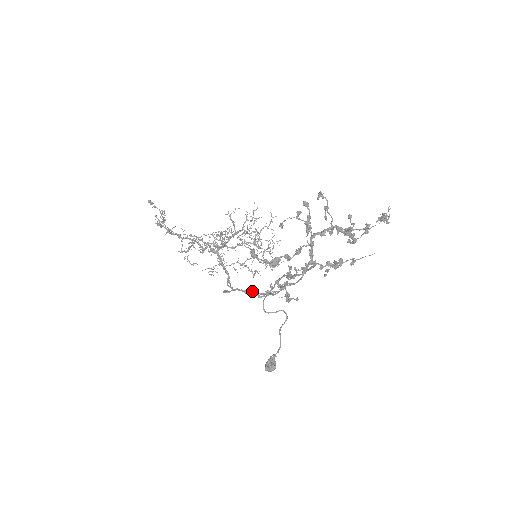
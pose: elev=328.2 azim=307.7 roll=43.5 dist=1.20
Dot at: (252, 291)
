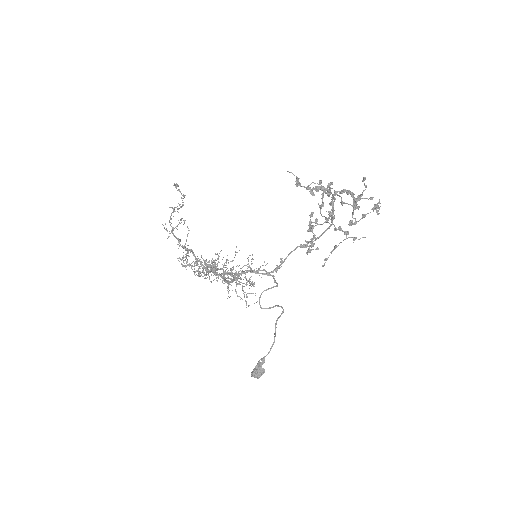
Dot at: occluded
